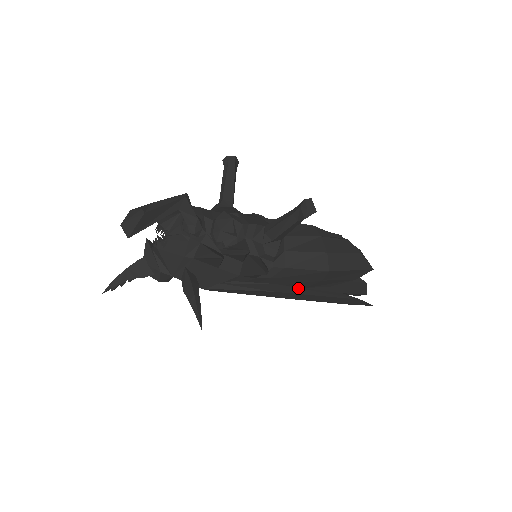
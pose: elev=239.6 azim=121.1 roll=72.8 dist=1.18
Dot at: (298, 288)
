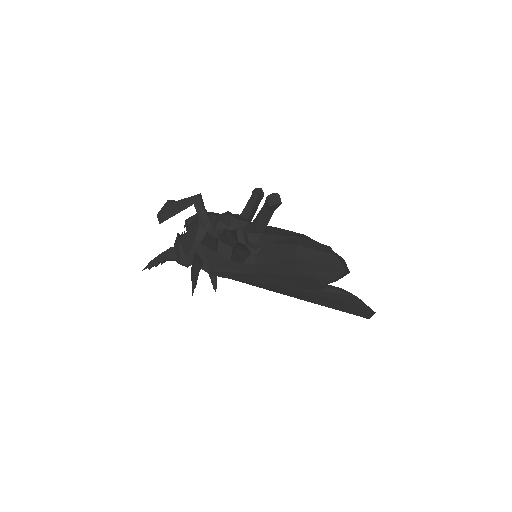
Dot at: (267, 267)
